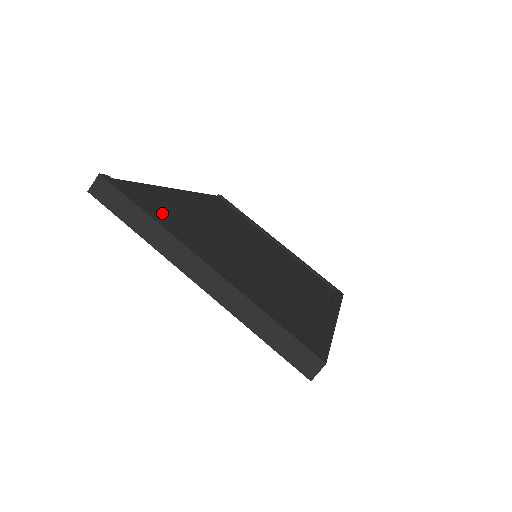
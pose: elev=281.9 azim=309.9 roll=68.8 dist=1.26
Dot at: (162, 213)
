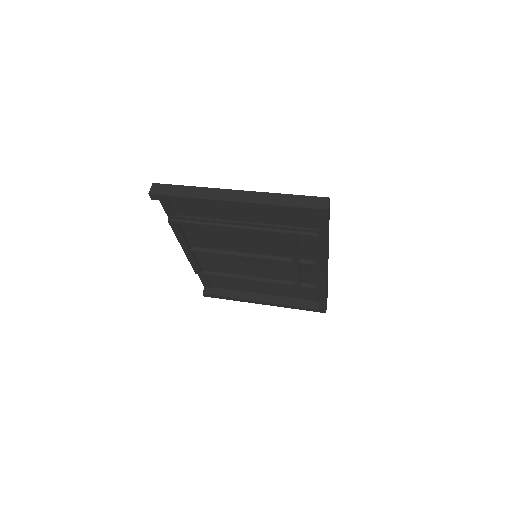
Dot at: (194, 204)
